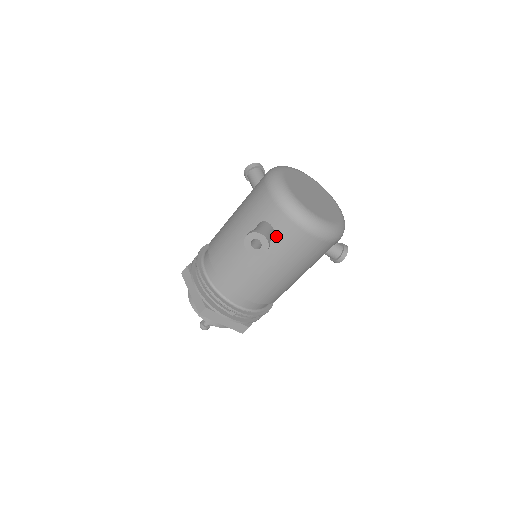
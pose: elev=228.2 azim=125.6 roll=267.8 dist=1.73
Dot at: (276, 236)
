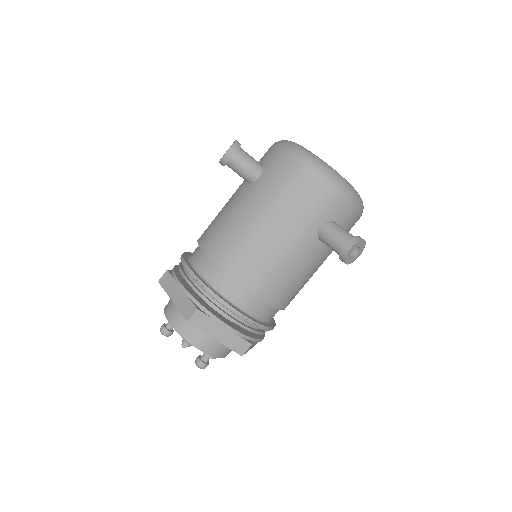
Dot at: occluded
